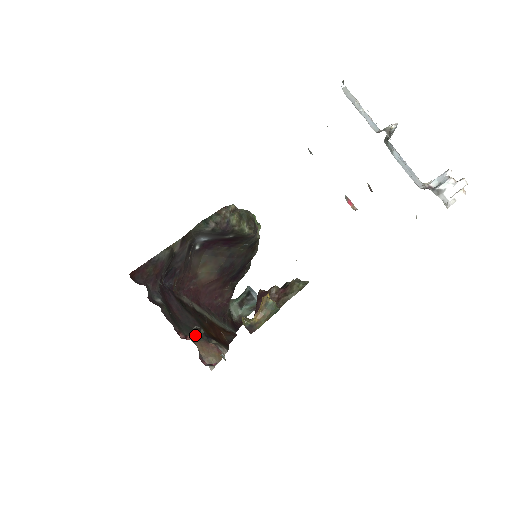
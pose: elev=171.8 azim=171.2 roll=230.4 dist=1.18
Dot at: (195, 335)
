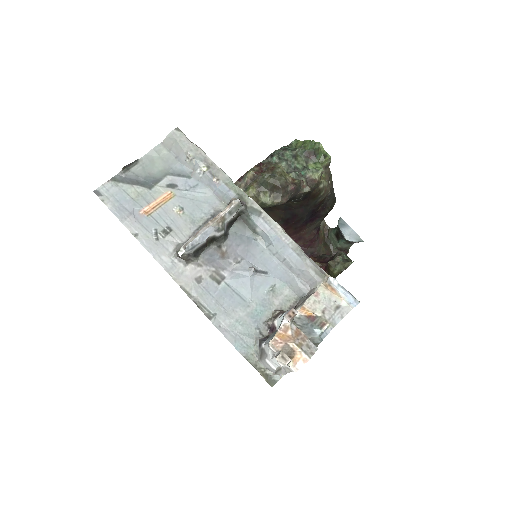
Dot at: occluded
